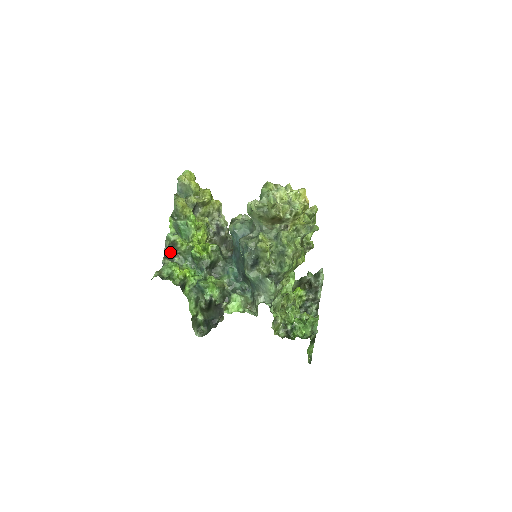
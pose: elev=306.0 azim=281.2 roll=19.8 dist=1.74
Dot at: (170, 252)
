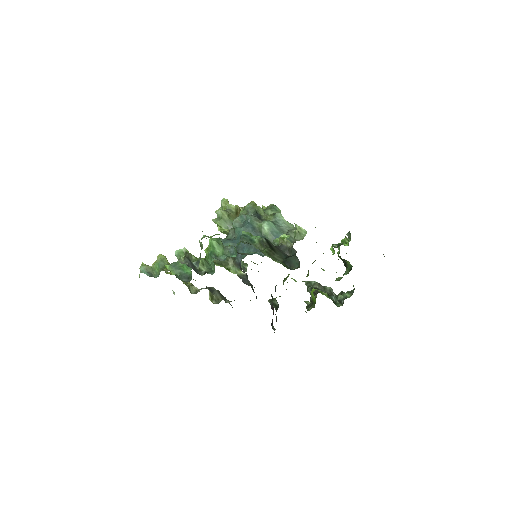
Dot at: (191, 266)
